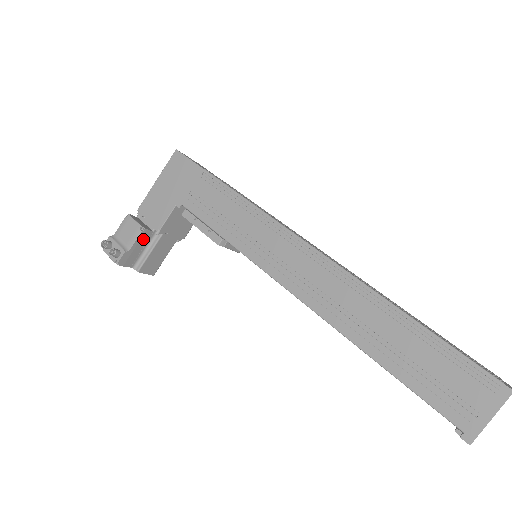
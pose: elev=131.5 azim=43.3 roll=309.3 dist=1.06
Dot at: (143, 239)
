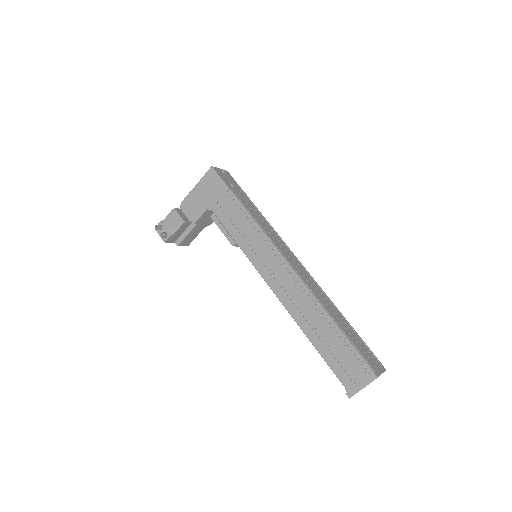
Dot at: (183, 227)
